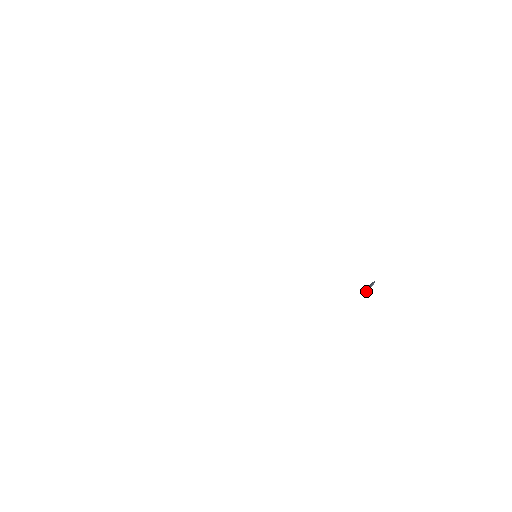
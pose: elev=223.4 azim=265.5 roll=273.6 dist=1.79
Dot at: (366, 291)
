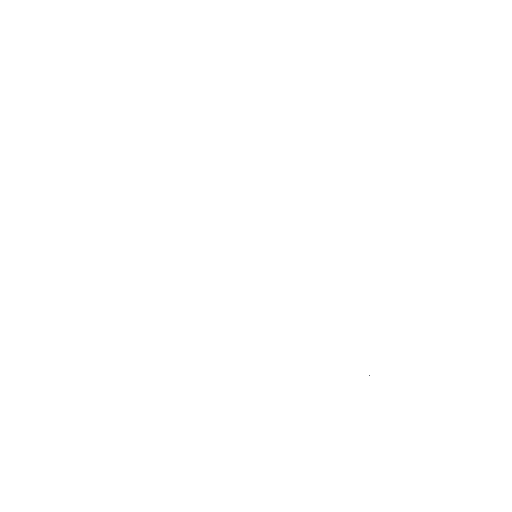
Dot at: occluded
